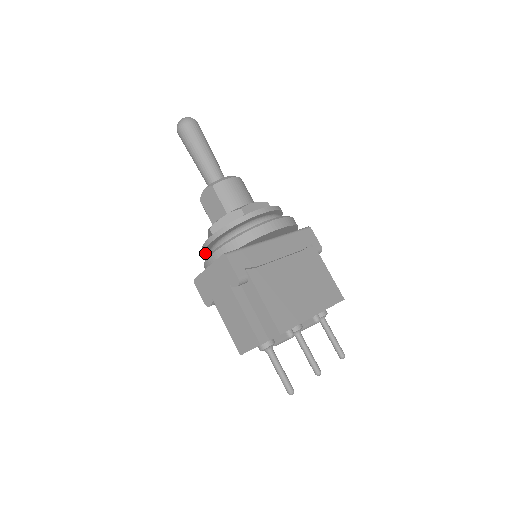
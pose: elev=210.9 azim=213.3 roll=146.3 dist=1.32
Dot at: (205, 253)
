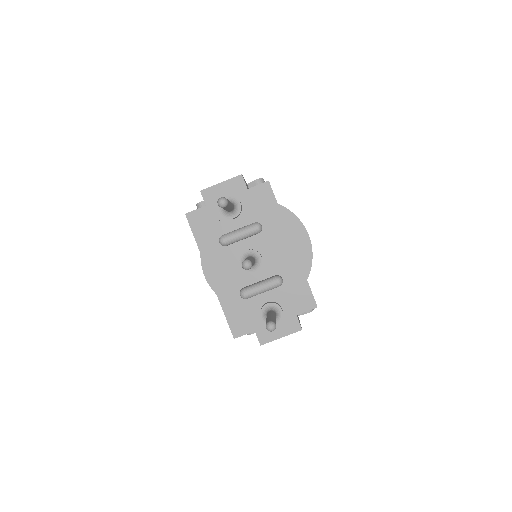
Dot at: occluded
